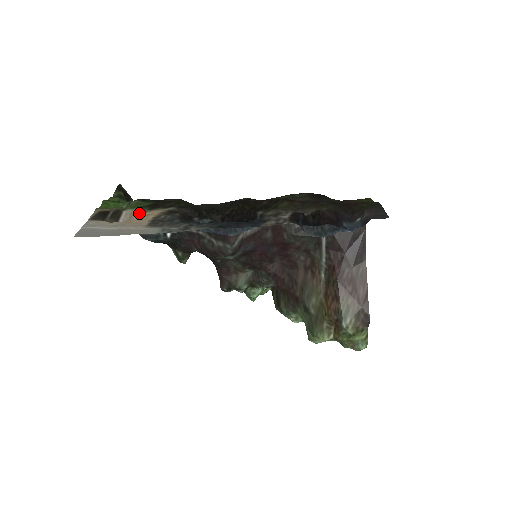
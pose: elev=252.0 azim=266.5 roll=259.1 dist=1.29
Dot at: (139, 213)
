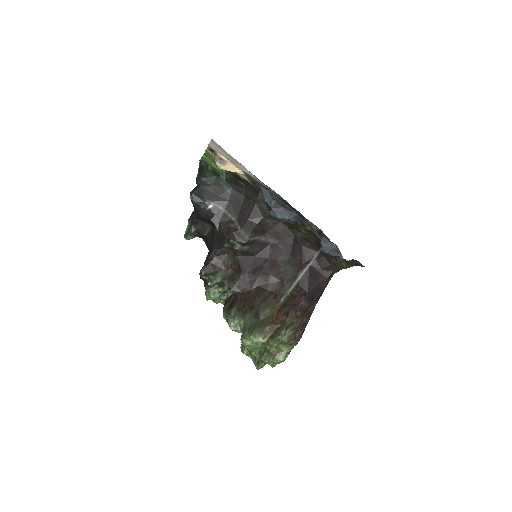
Dot at: occluded
